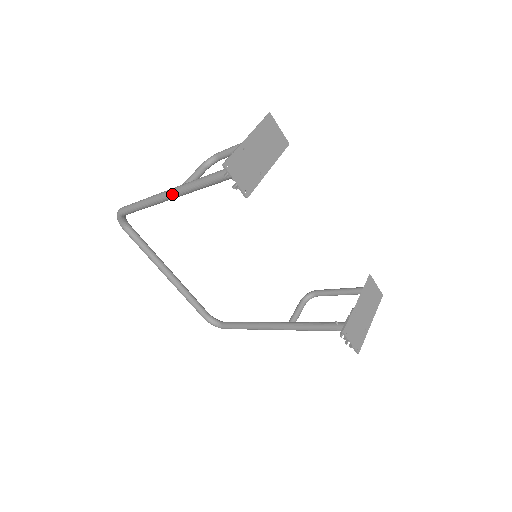
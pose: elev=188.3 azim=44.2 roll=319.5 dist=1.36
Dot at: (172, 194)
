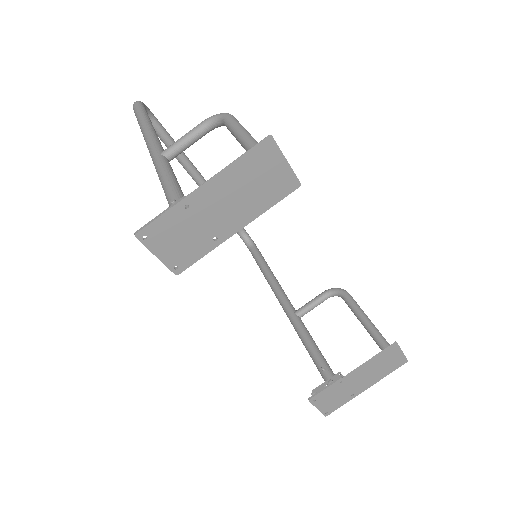
Dot at: (151, 156)
